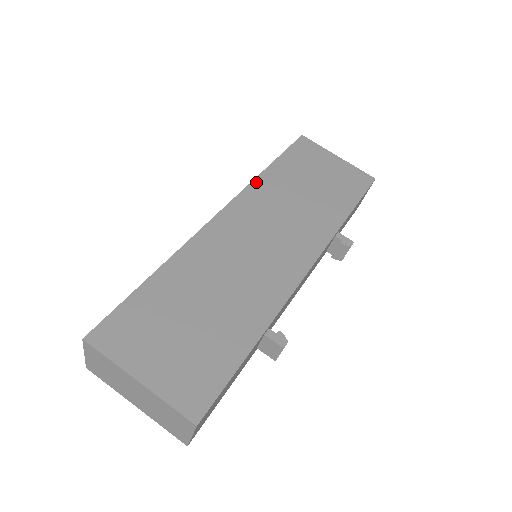
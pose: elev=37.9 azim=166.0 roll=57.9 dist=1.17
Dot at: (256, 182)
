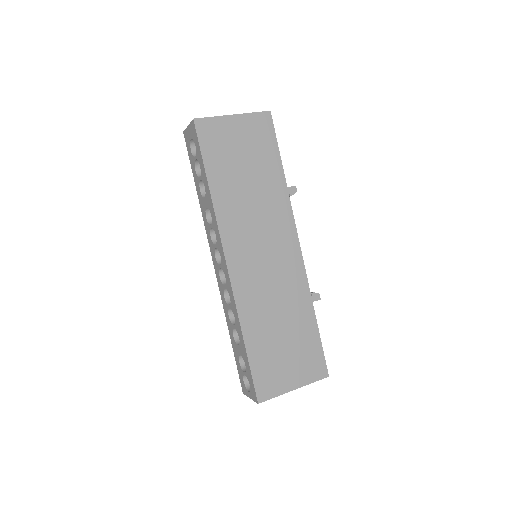
Dot at: (218, 213)
